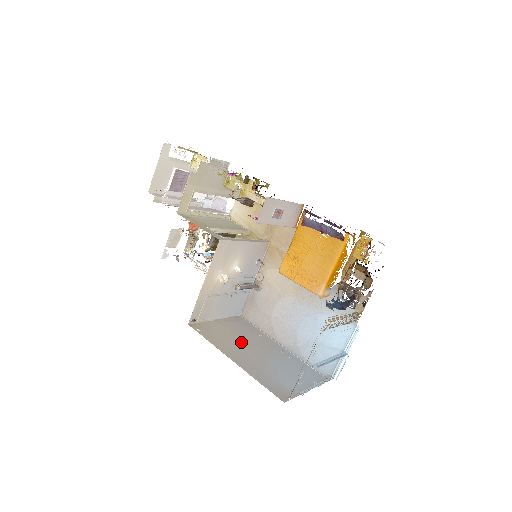
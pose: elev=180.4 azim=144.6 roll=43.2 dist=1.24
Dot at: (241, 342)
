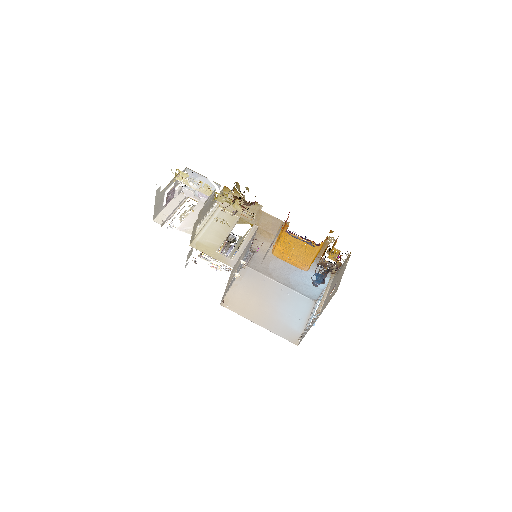
Dot at: (256, 300)
